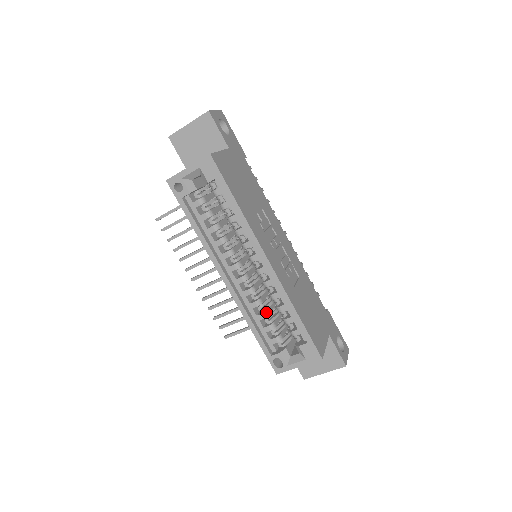
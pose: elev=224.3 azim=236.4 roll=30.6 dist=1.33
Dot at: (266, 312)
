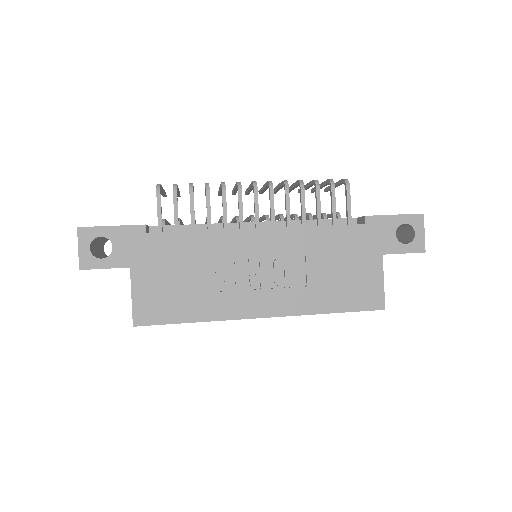
Dot at: occluded
